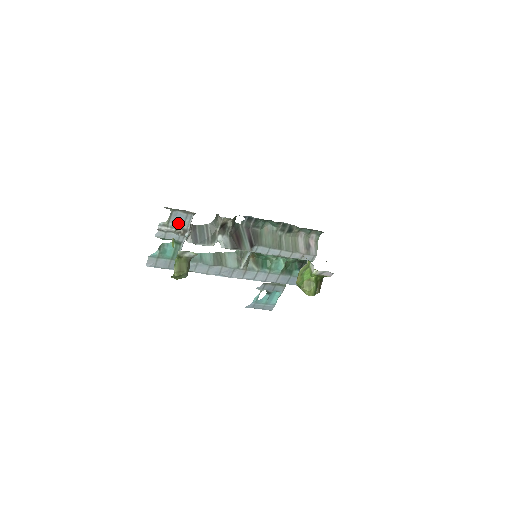
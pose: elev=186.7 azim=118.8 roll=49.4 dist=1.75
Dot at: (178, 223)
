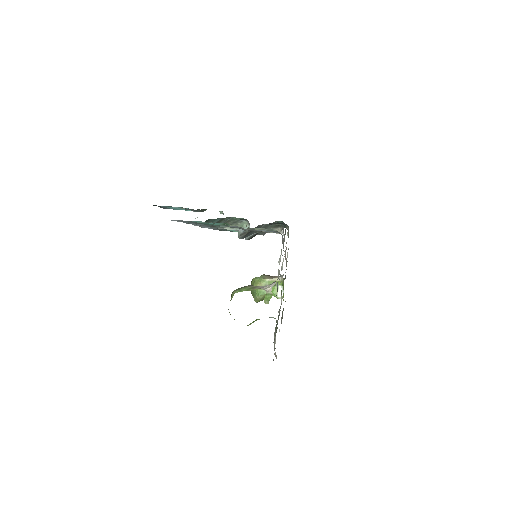
Dot at: (259, 230)
